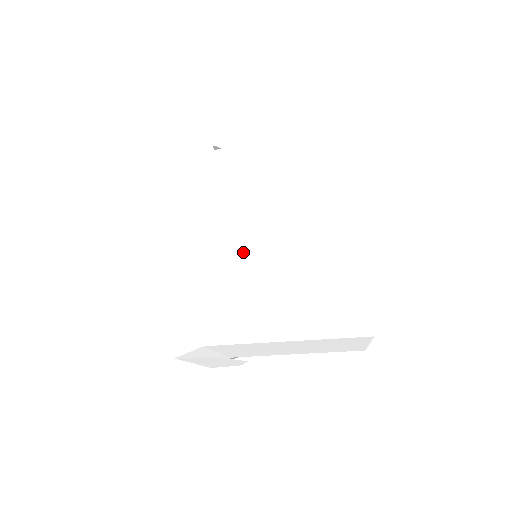
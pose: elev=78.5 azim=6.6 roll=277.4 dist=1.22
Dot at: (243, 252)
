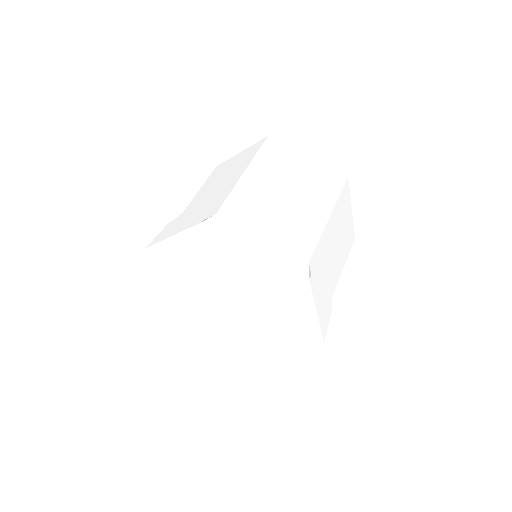
Dot at: (259, 200)
